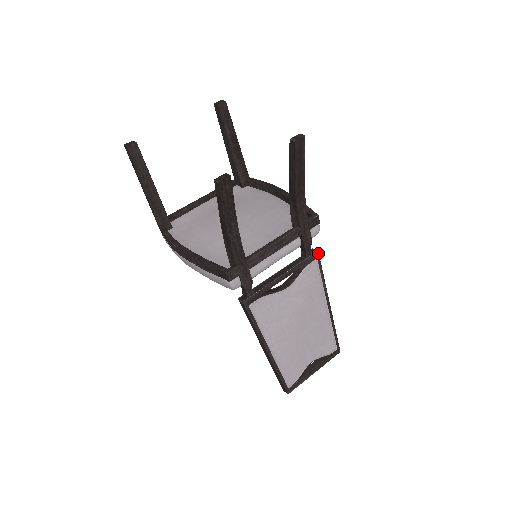
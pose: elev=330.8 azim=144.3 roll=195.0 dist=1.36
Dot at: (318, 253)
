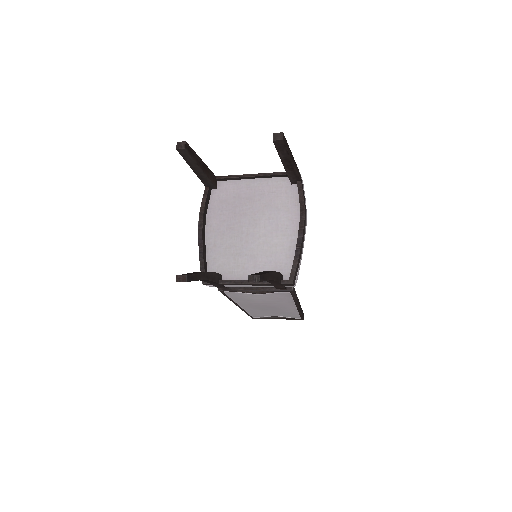
Dot at: (292, 291)
